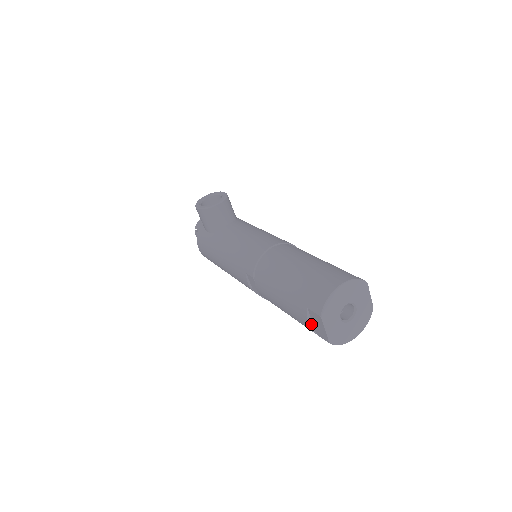
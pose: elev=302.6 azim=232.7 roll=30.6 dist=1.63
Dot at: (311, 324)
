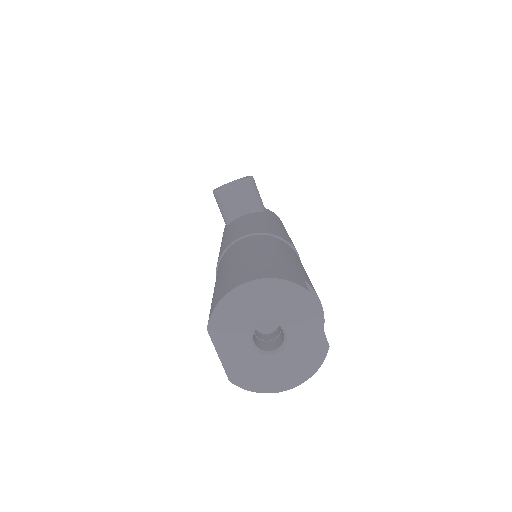
Dot at: occluded
